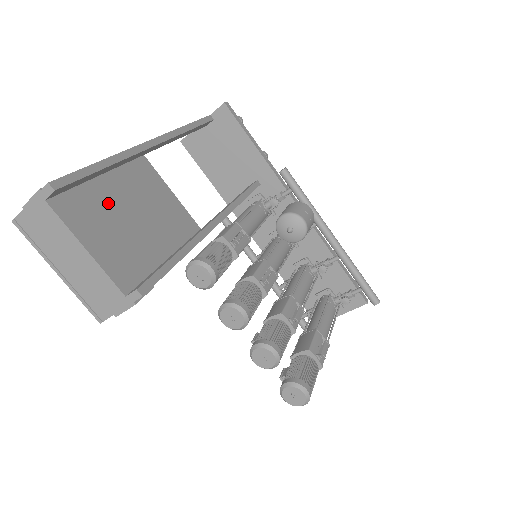
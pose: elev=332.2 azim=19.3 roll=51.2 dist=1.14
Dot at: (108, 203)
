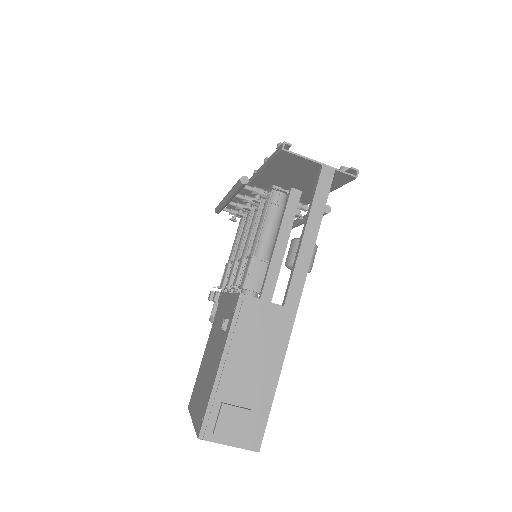
Dot at: occluded
